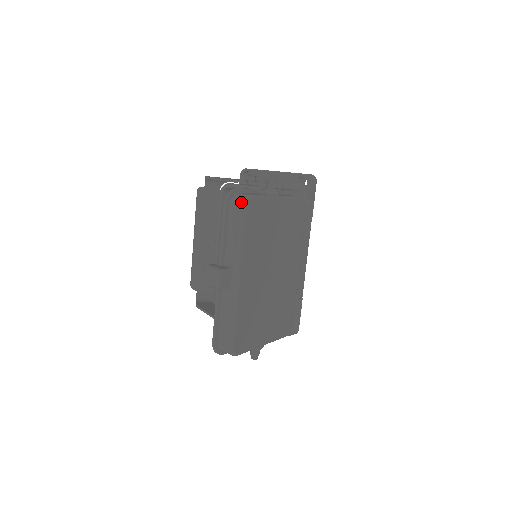
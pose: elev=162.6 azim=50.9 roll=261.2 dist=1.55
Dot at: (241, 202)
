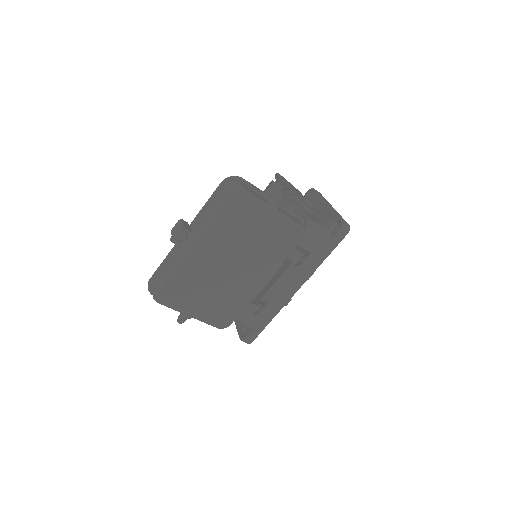
Dot at: (231, 188)
